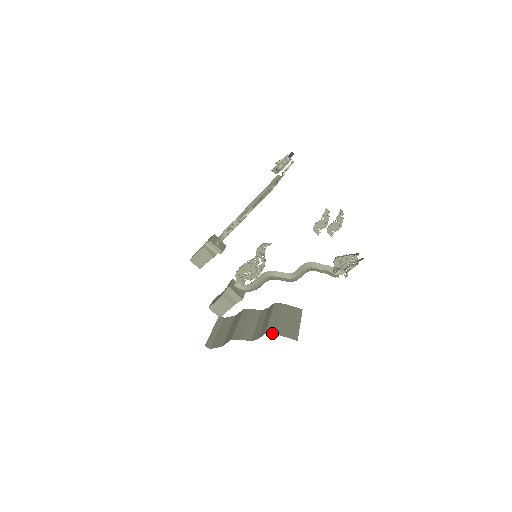
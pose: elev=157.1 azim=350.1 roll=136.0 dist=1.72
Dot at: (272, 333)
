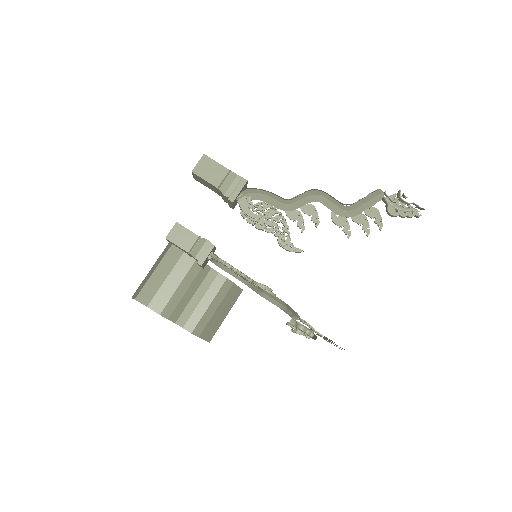
Dot at: (196, 335)
